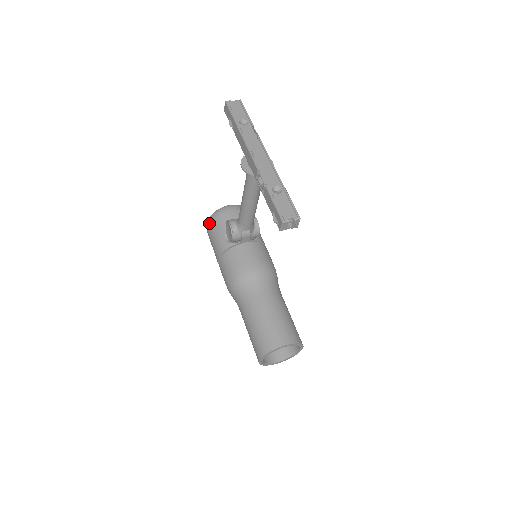
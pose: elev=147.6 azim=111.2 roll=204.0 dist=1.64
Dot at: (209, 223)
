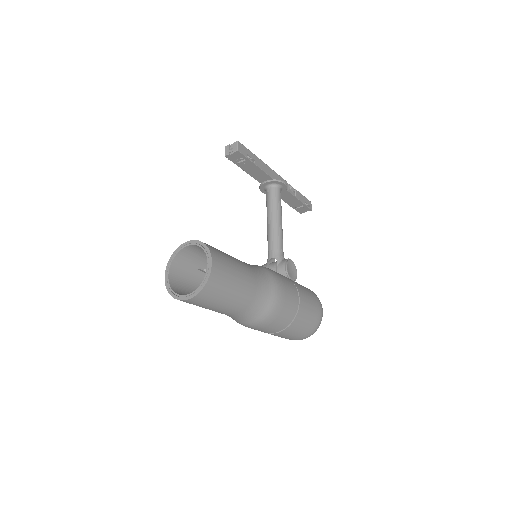
Dot at: occluded
